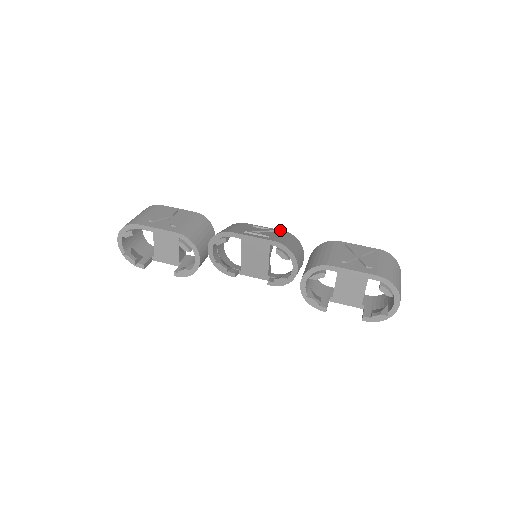
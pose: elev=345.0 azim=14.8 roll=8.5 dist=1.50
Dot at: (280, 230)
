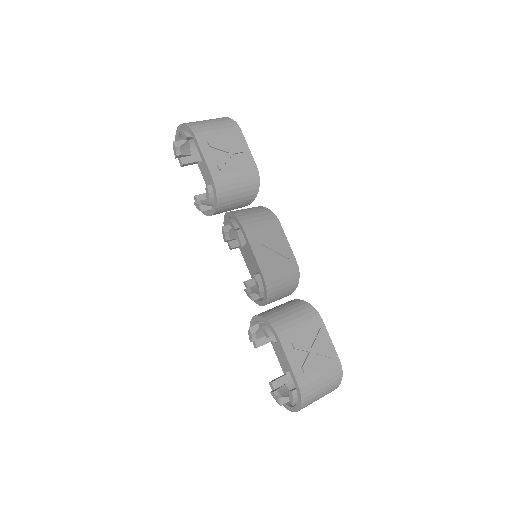
Dot at: (294, 259)
